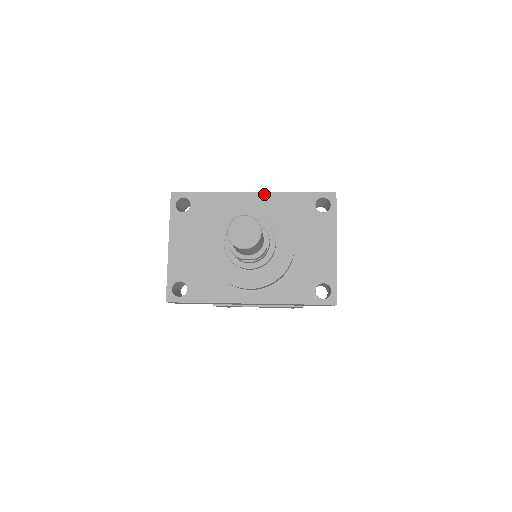
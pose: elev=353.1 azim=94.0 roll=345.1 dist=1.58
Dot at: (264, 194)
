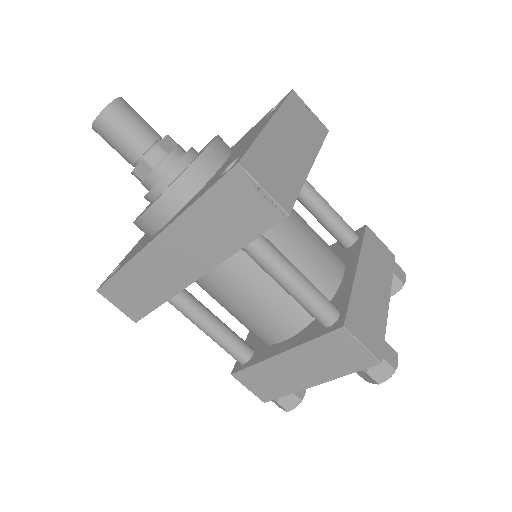
Dot at: occluded
